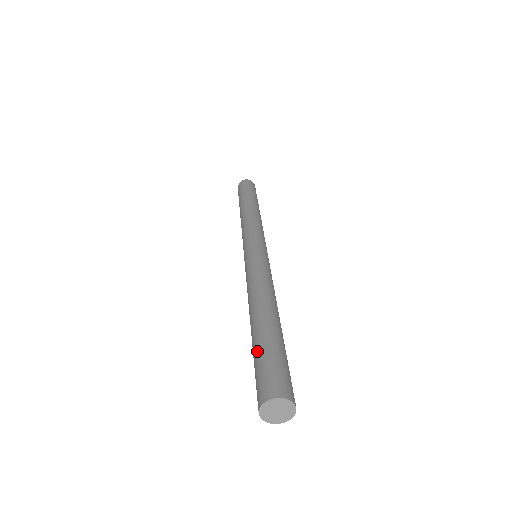
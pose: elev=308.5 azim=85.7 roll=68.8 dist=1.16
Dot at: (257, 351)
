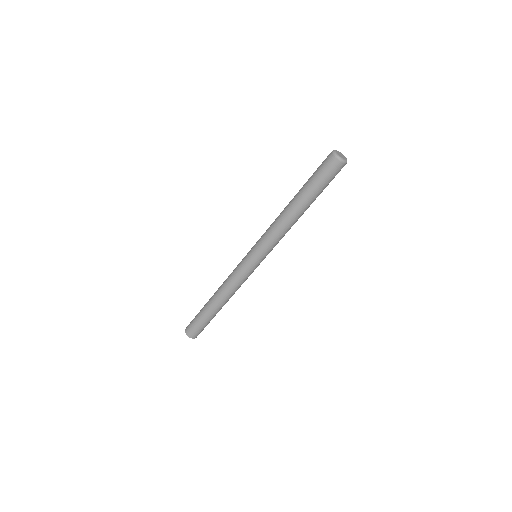
Dot at: (199, 315)
